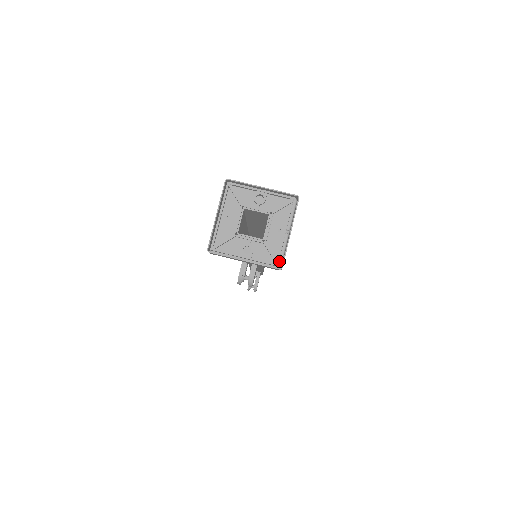
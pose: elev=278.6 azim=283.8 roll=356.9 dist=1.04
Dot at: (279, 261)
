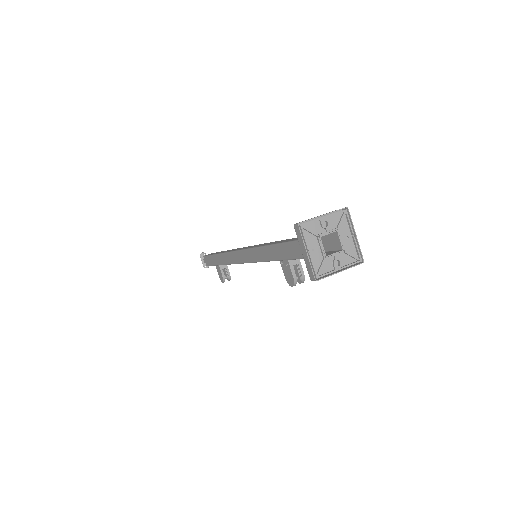
Dot at: (360, 258)
